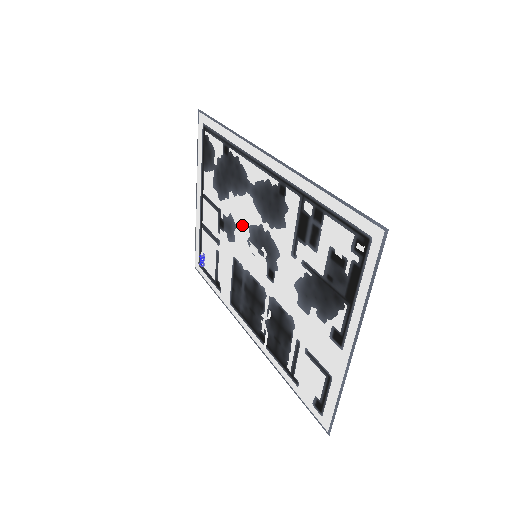
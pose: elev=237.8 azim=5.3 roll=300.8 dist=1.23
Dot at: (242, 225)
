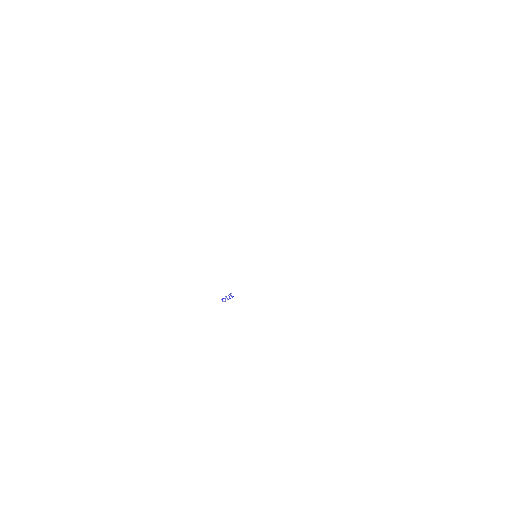
Dot at: occluded
